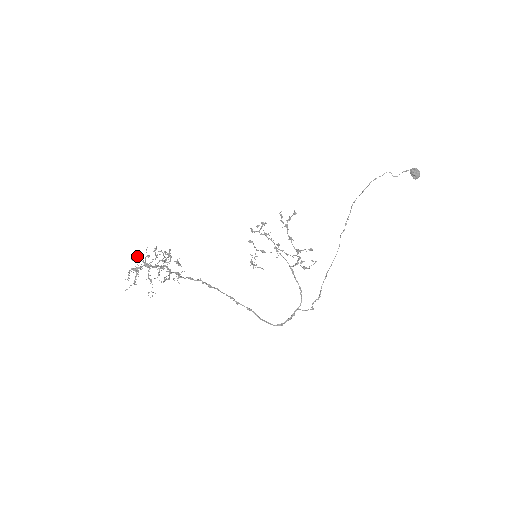
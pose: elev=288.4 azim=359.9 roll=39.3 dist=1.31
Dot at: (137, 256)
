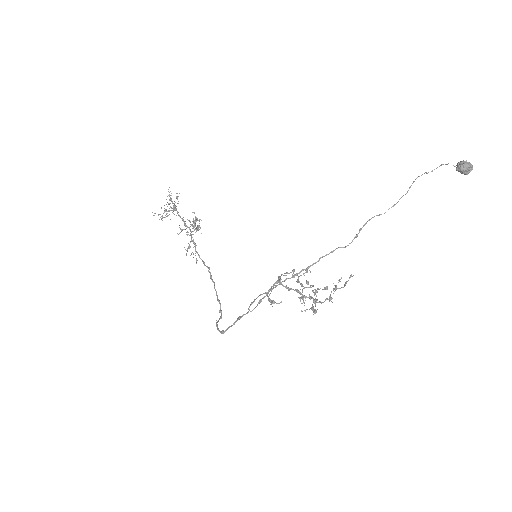
Dot at: occluded
